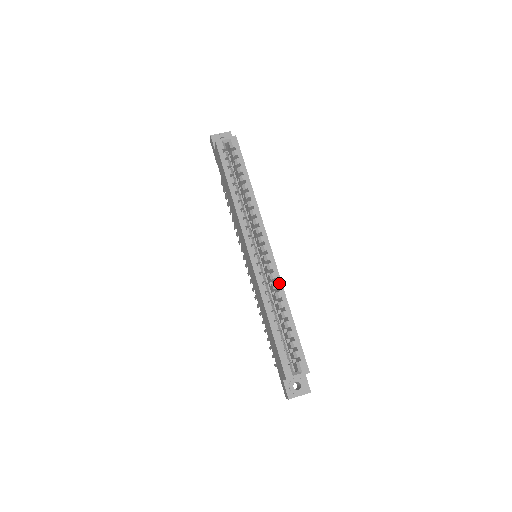
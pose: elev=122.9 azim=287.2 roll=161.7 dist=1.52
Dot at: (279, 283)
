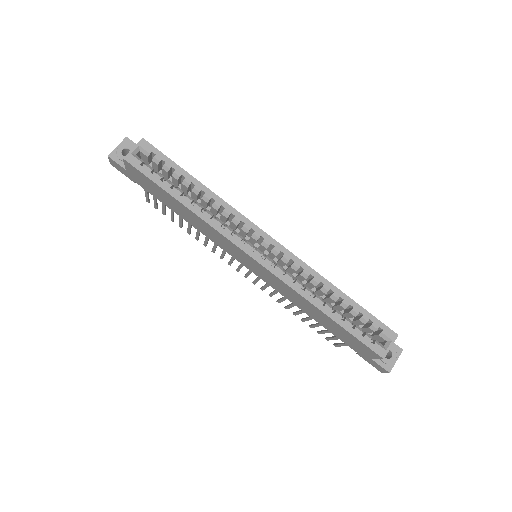
Dot at: (307, 269)
